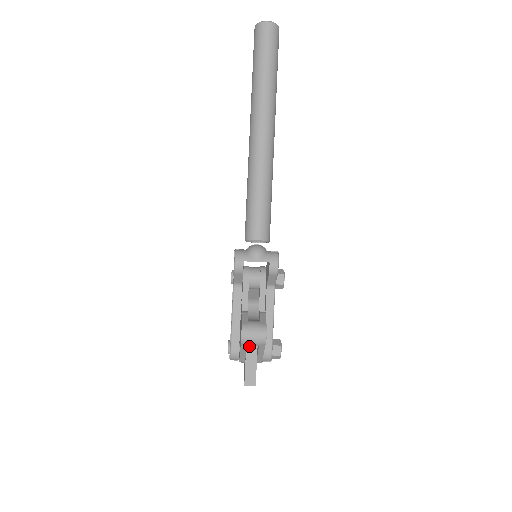
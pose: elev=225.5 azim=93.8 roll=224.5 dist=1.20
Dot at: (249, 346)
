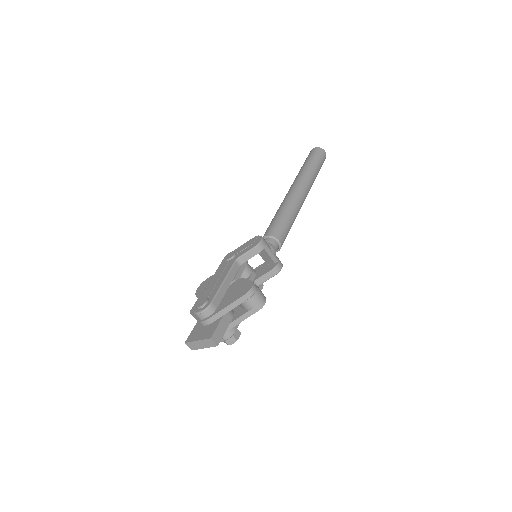
Dot at: occluded
